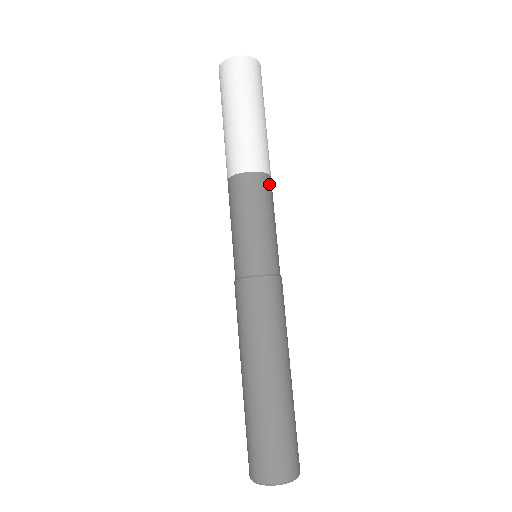
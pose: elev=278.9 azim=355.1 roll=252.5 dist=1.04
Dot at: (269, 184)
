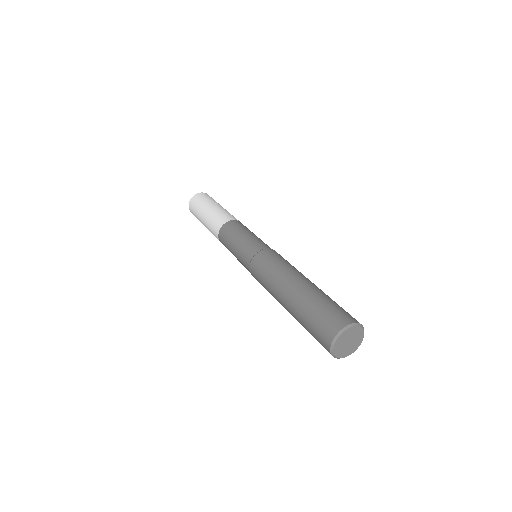
Dot at: occluded
